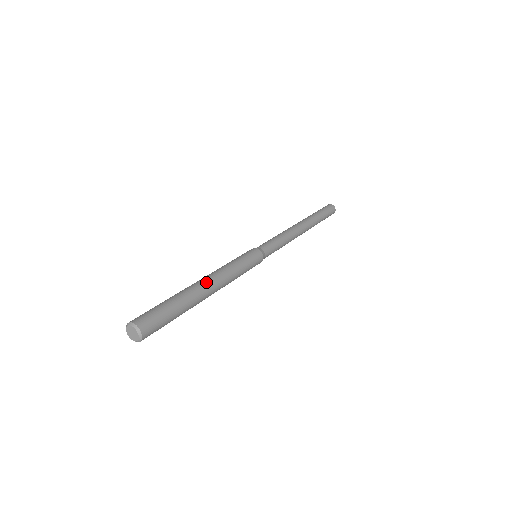
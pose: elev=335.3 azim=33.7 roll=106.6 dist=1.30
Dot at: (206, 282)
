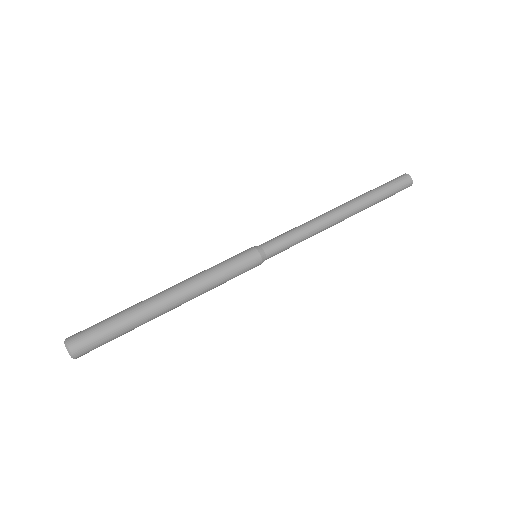
Dot at: (173, 307)
